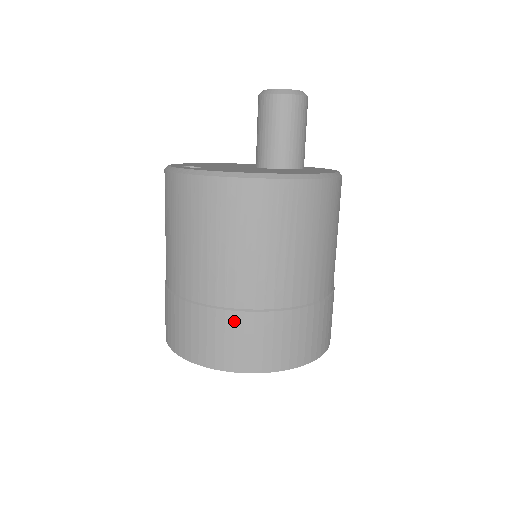
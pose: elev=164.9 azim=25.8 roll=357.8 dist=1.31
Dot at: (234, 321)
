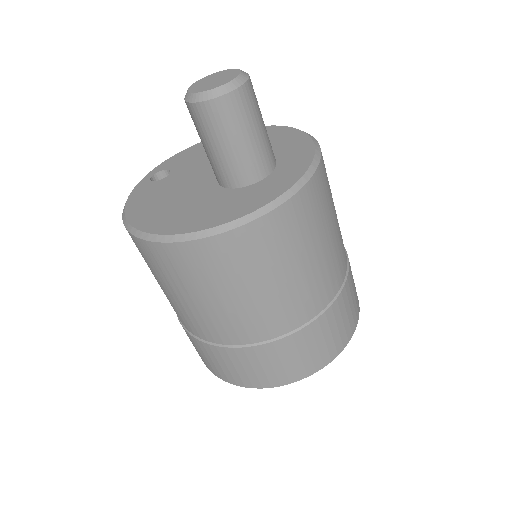
Dot at: (185, 331)
